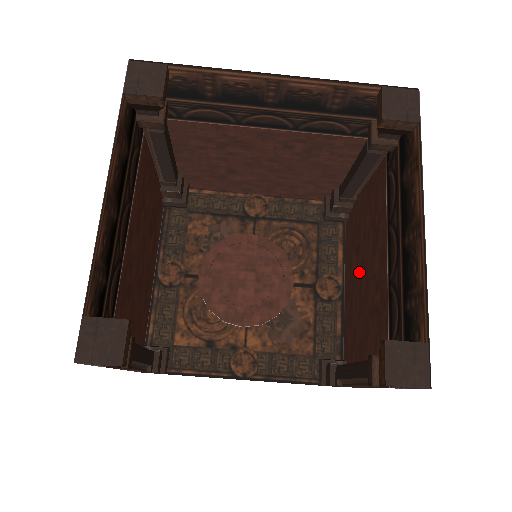
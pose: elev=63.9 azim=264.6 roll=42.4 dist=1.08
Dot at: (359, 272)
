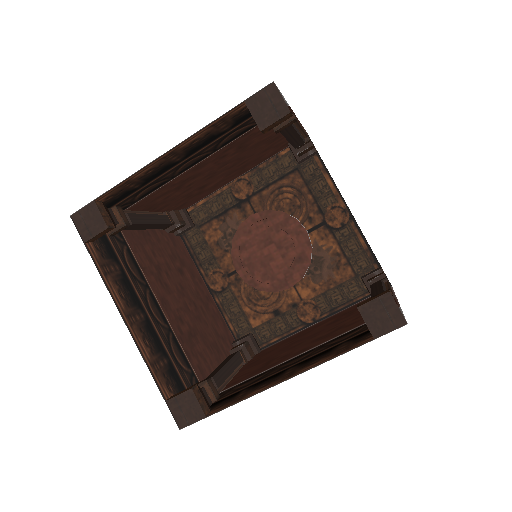
Dot at: occluded
